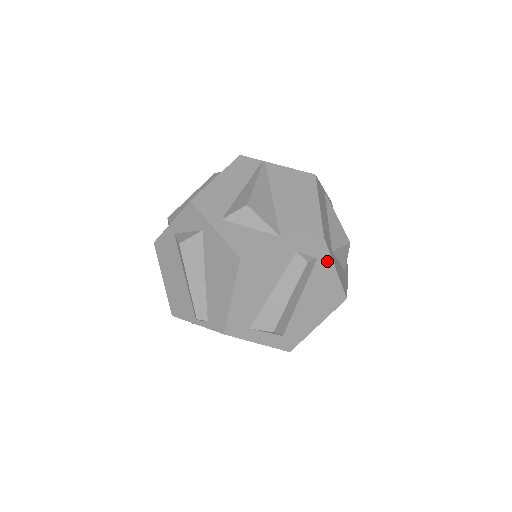
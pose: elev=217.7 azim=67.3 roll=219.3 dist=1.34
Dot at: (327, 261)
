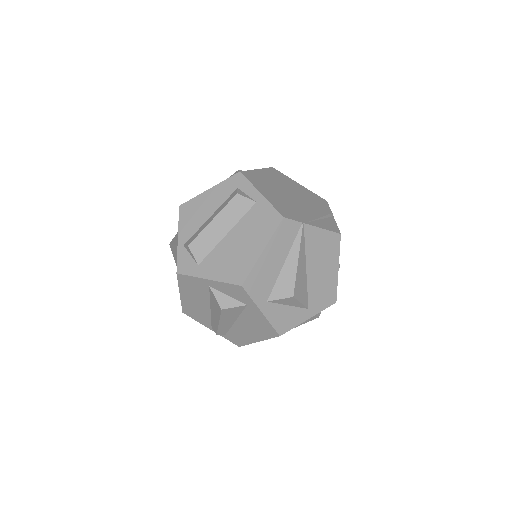
Dot at: occluded
